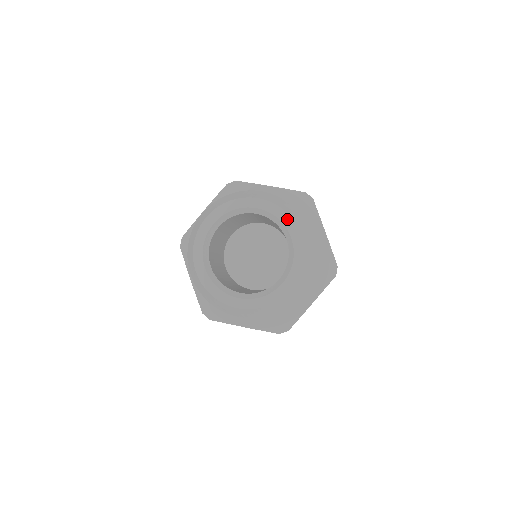
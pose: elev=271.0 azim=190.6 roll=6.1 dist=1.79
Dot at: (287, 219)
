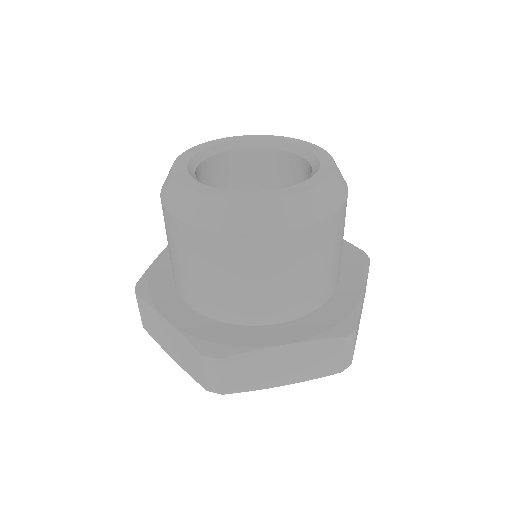
Dot at: (327, 159)
